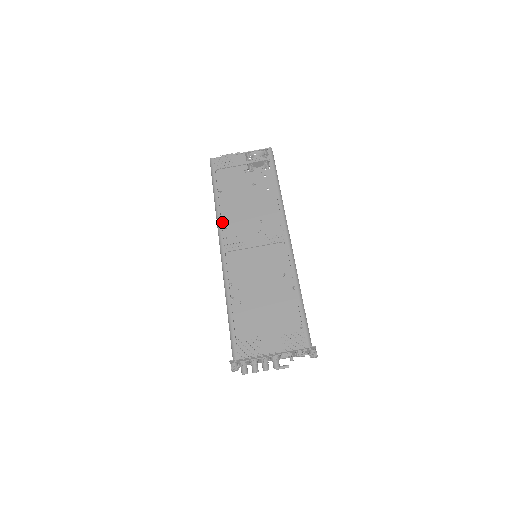
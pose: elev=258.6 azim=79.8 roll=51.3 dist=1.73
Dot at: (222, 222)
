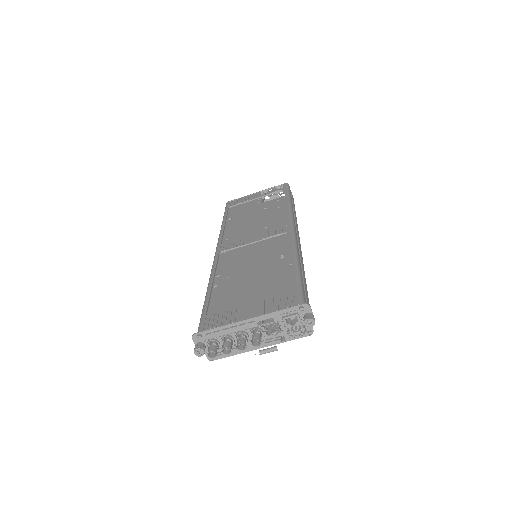
Dot at: (225, 237)
